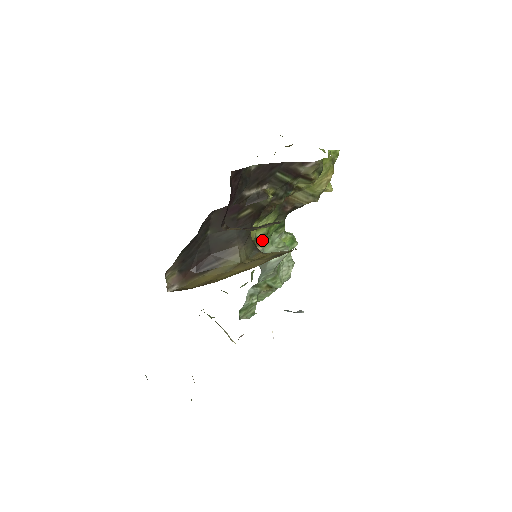
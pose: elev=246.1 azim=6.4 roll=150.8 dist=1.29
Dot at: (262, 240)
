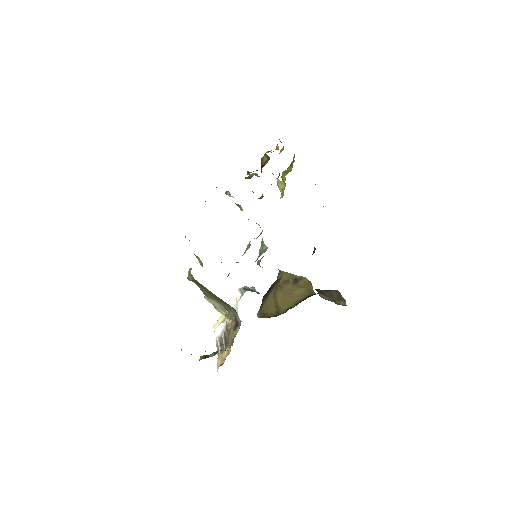
Dot at: occluded
